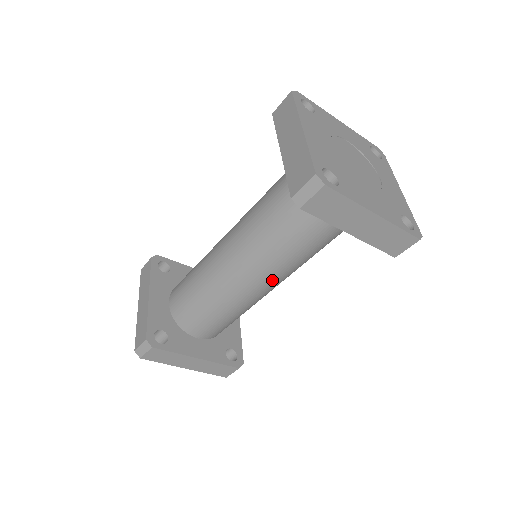
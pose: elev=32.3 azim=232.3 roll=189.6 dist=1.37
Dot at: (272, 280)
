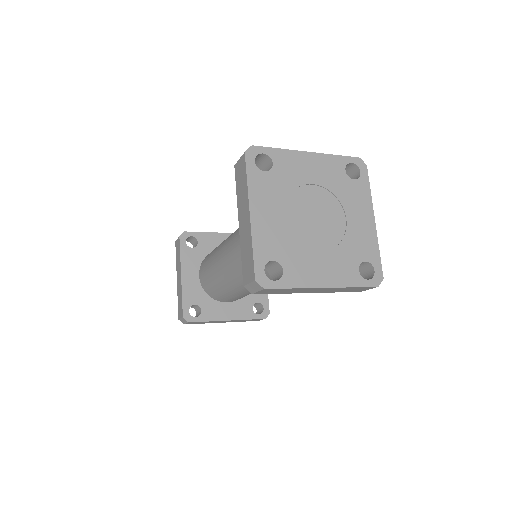
Dot at: occluded
